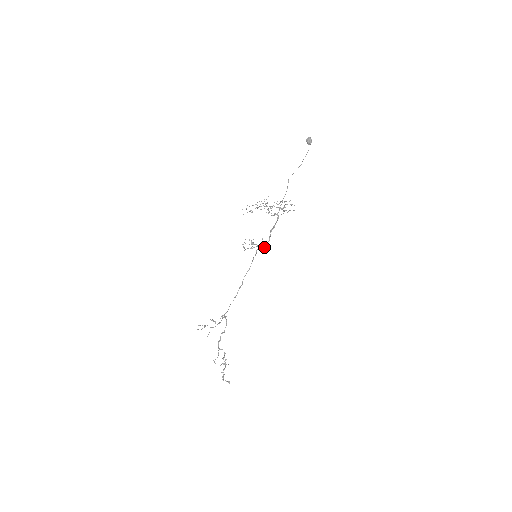
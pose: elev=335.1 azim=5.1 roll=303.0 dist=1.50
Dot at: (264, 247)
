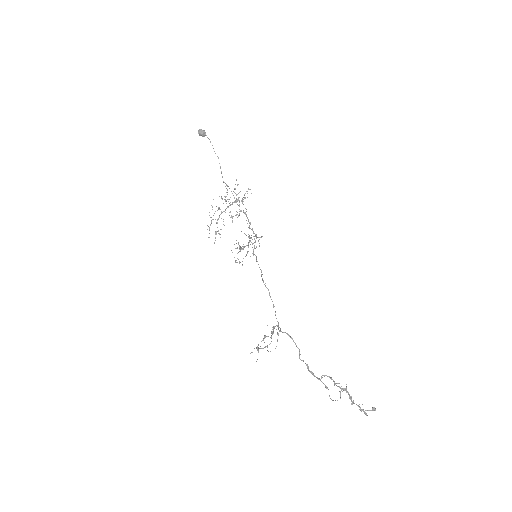
Dot at: (259, 246)
